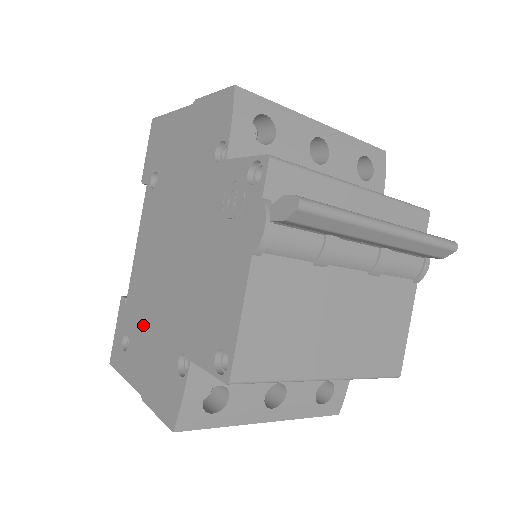
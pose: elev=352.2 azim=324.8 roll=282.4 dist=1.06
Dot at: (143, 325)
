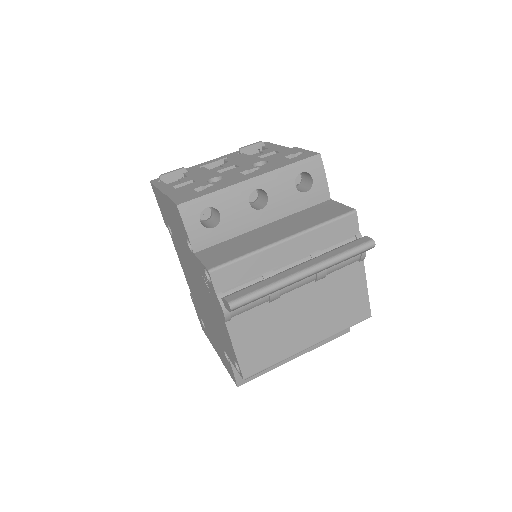
Dot at: (205, 321)
